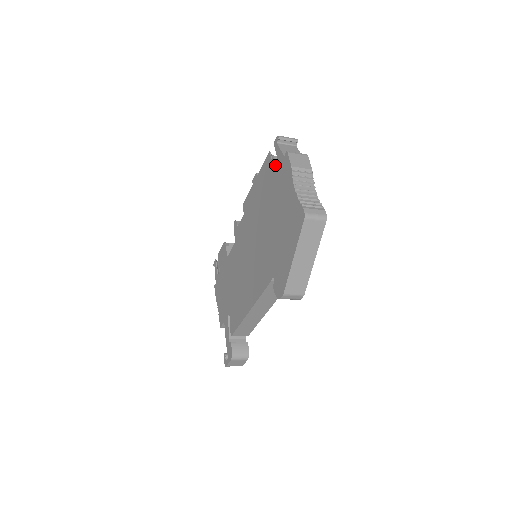
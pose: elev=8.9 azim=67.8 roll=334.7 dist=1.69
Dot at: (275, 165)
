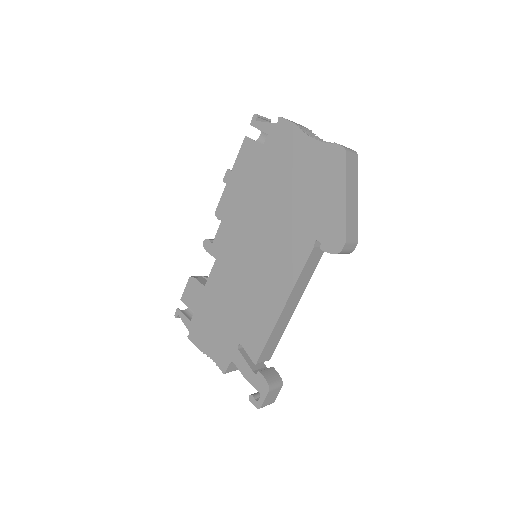
Dot at: occluded
